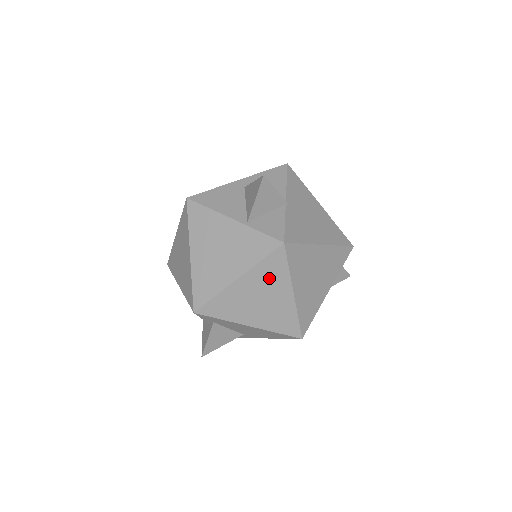
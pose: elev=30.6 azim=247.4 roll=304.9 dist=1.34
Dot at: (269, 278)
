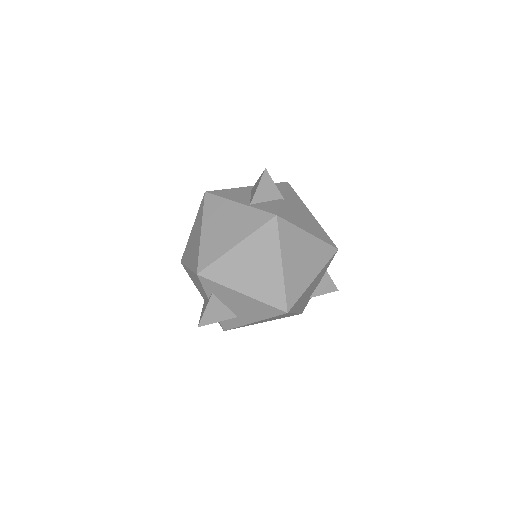
Dot at: (262, 247)
